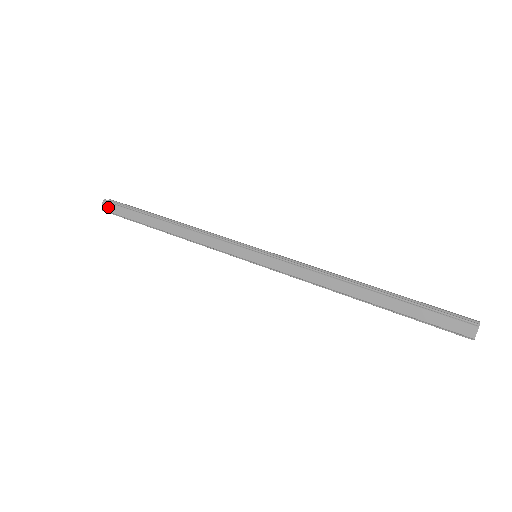
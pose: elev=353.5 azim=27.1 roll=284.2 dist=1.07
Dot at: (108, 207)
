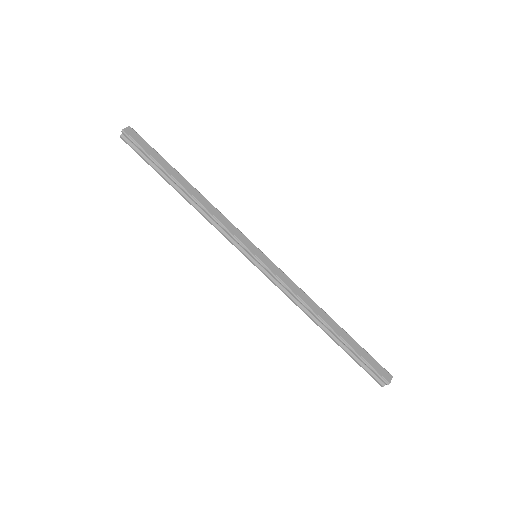
Dot at: (132, 133)
